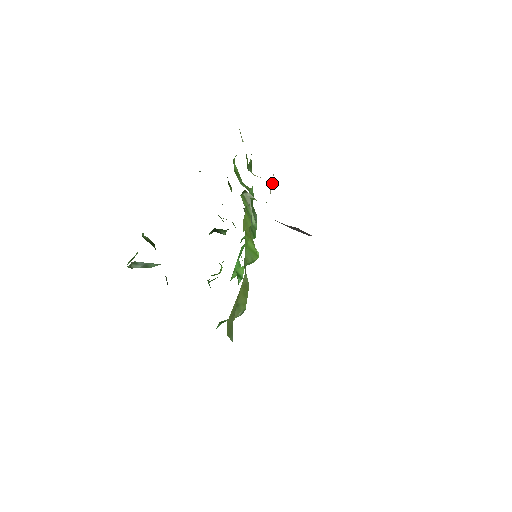
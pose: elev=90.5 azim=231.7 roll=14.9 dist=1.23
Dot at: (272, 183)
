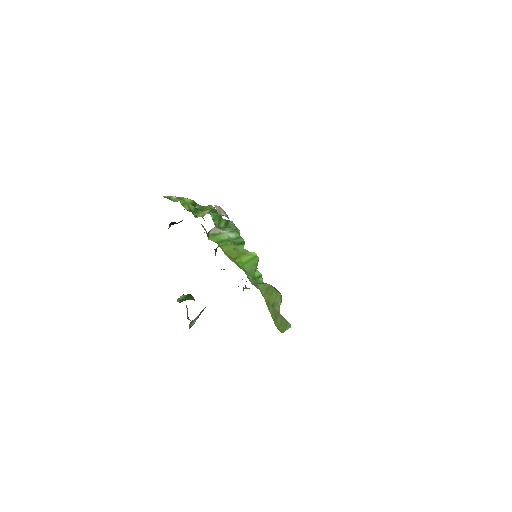
Dot at: (219, 208)
